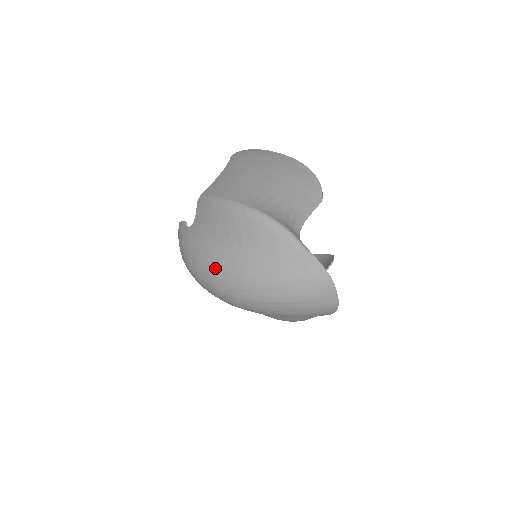
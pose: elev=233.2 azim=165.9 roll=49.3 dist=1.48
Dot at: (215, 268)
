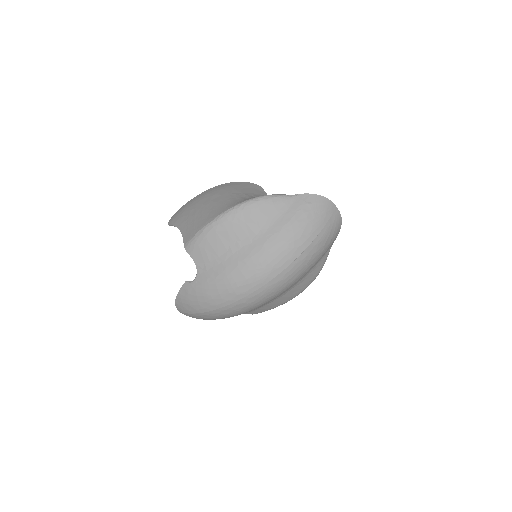
Dot at: (250, 268)
